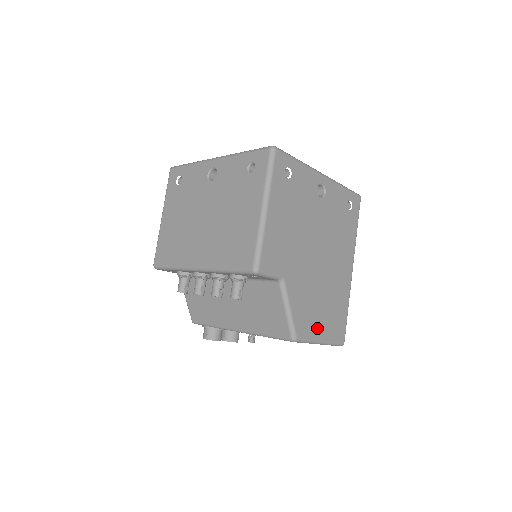
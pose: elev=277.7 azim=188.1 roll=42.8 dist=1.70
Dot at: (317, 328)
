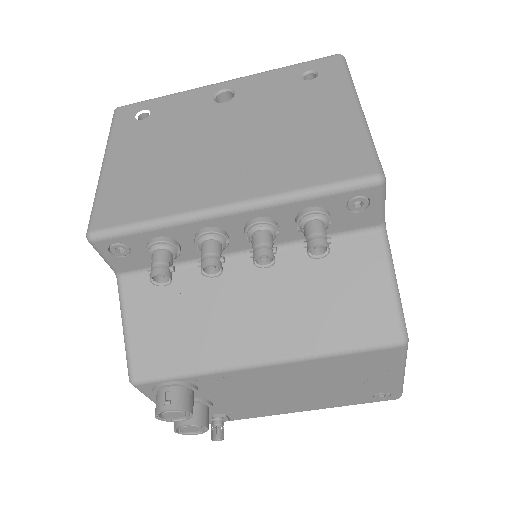
Dot at: occluded
